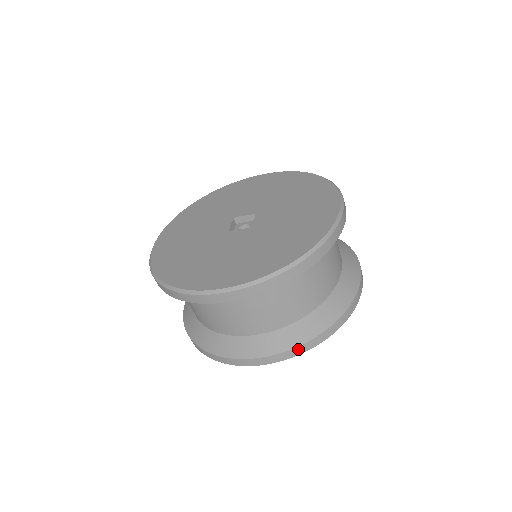
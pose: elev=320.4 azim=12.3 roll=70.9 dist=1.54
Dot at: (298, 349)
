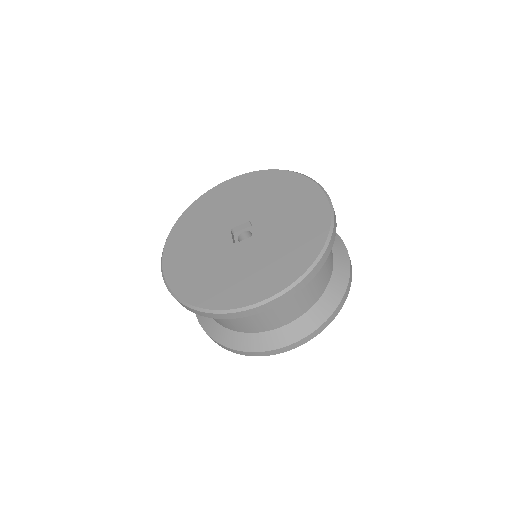
Dot at: (325, 324)
